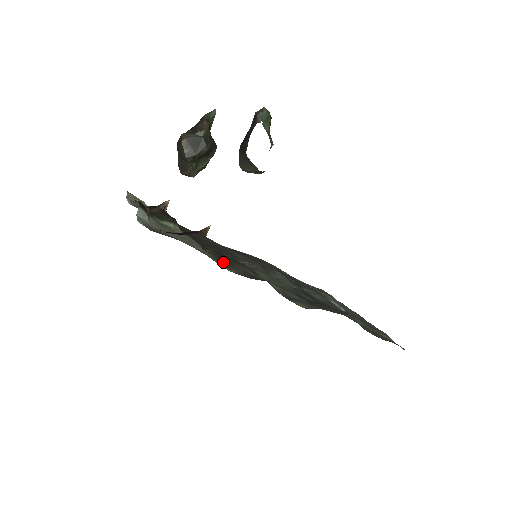
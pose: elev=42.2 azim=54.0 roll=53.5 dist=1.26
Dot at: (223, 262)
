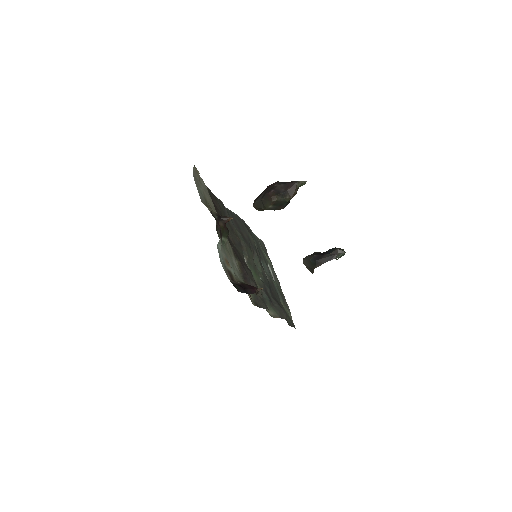
Dot at: (246, 280)
